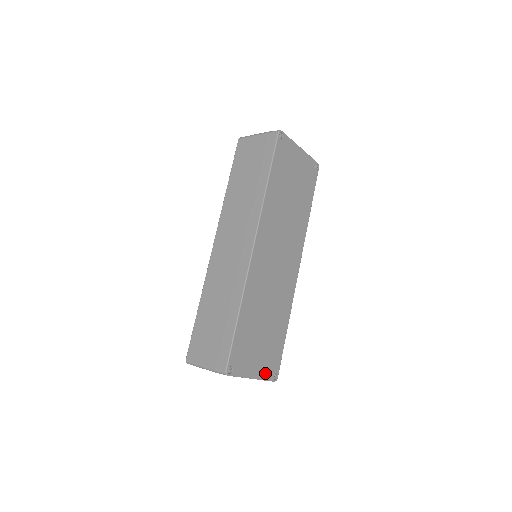
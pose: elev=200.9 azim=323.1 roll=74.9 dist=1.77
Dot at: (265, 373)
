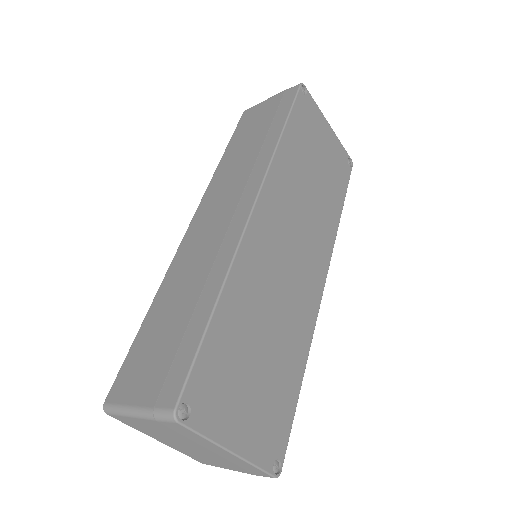
Dot at: (257, 450)
